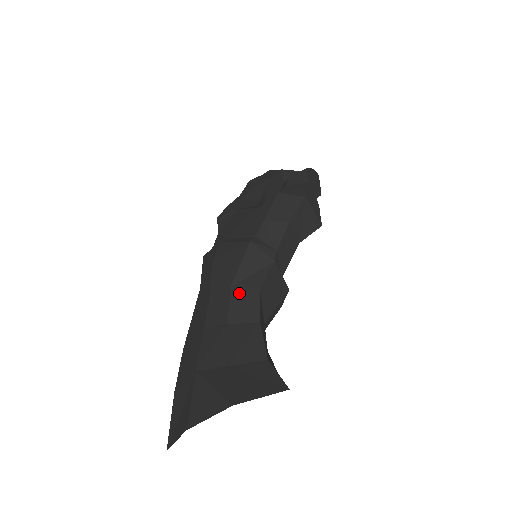
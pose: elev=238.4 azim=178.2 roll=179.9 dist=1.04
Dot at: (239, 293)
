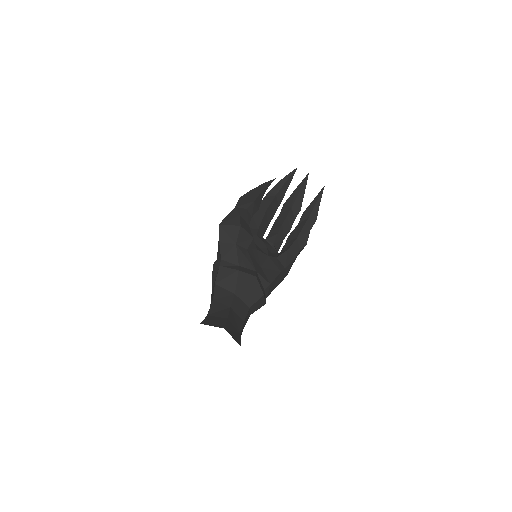
Dot at: (212, 292)
